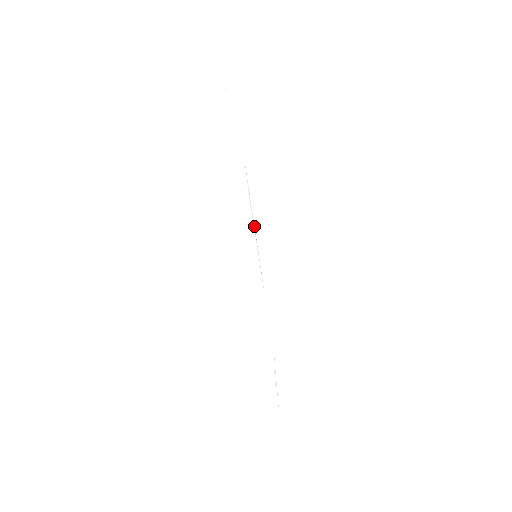
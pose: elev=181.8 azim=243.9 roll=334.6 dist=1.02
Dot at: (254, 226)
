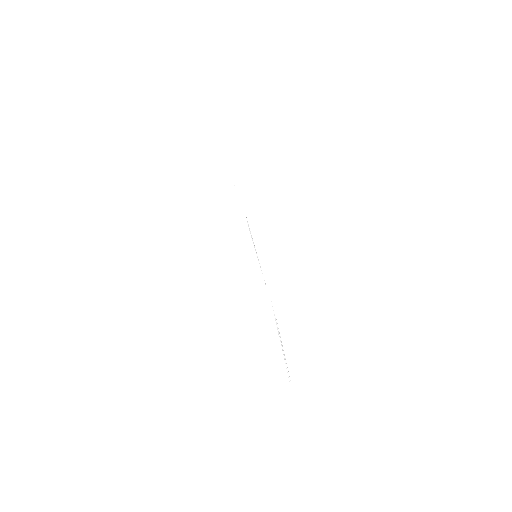
Dot at: occluded
